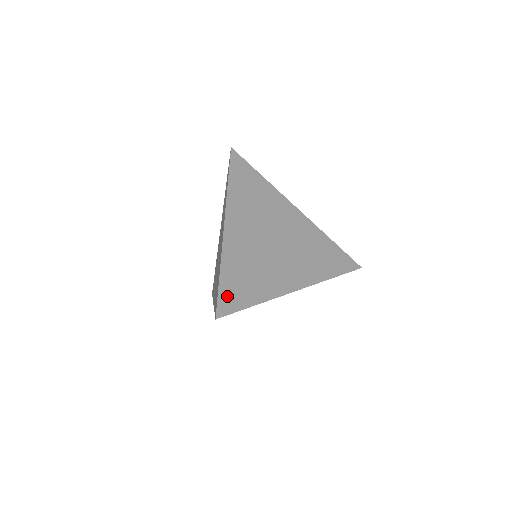
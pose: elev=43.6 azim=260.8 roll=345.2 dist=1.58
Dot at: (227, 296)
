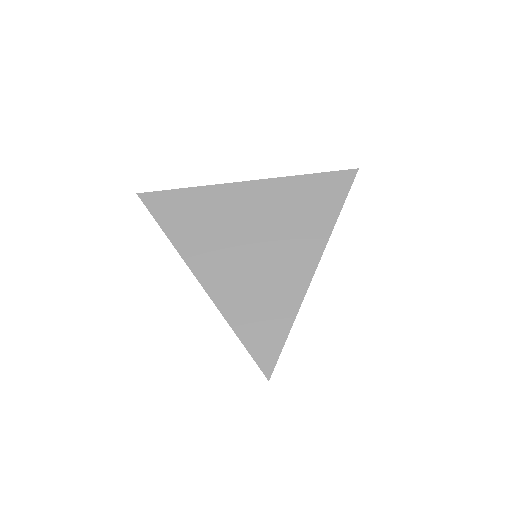
Dot at: (260, 348)
